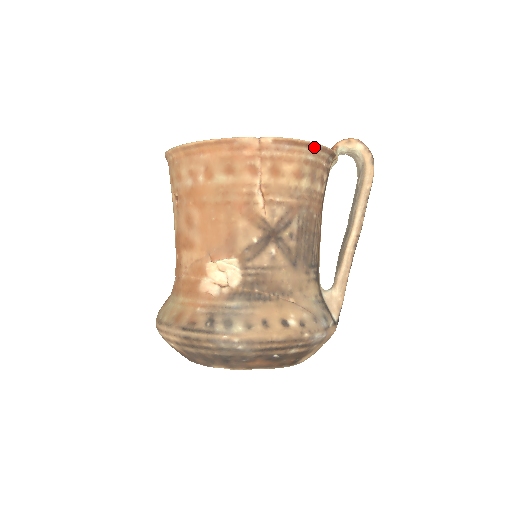
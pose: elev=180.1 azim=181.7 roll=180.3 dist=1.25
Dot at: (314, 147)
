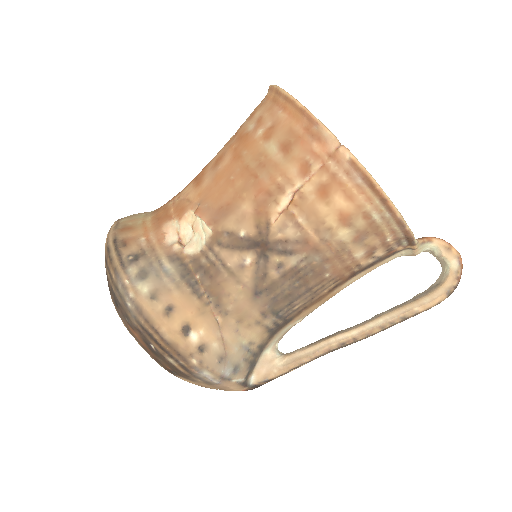
Dot at: (390, 210)
